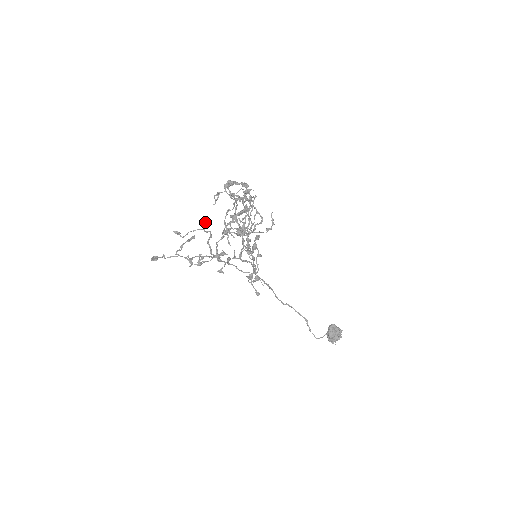
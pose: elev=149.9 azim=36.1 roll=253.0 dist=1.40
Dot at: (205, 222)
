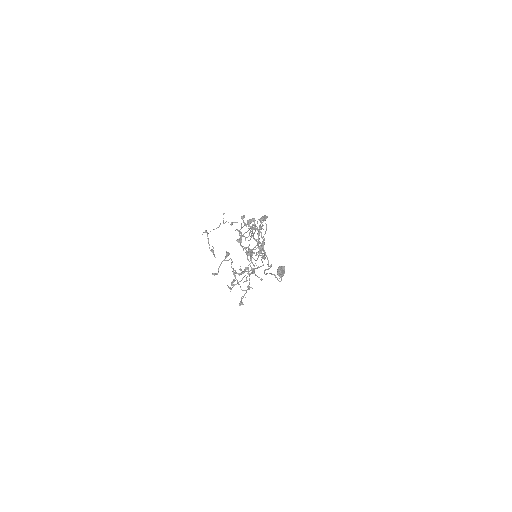
Dot at: (228, 255)
